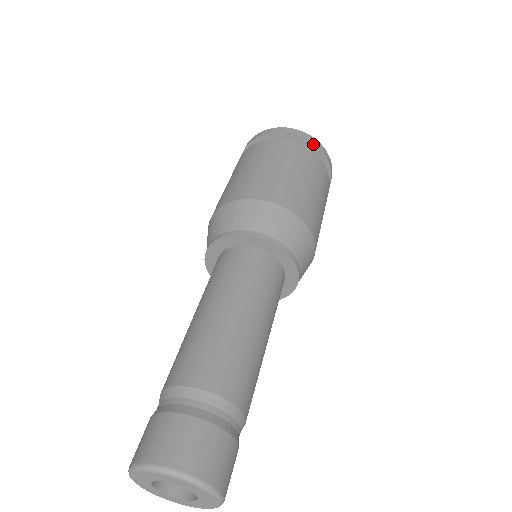
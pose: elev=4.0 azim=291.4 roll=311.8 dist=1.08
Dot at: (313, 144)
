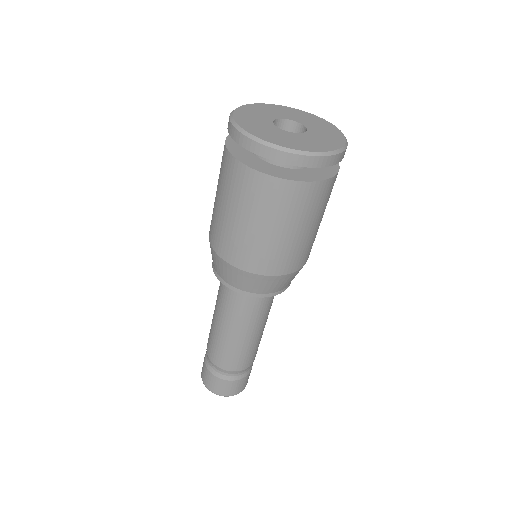
Dot at: (281, 162)
